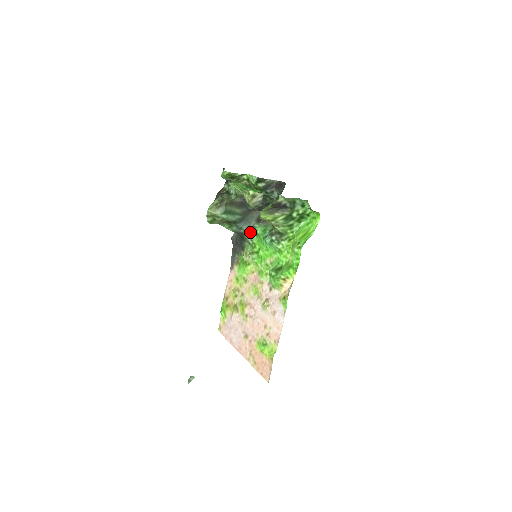
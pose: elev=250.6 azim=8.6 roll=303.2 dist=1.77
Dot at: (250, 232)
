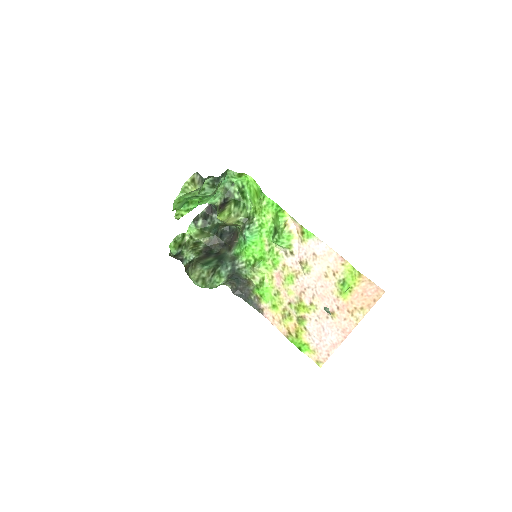
Dot at: (235, 260)
